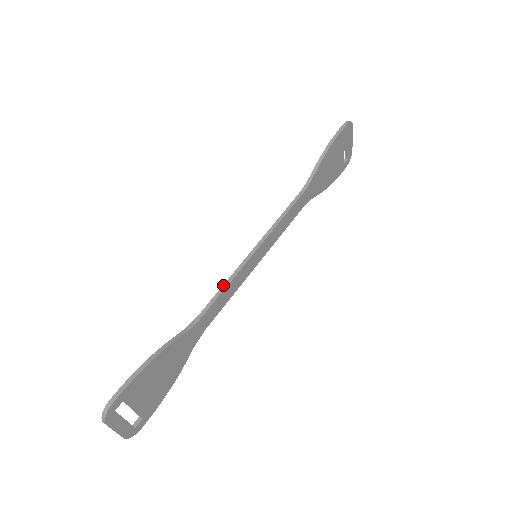
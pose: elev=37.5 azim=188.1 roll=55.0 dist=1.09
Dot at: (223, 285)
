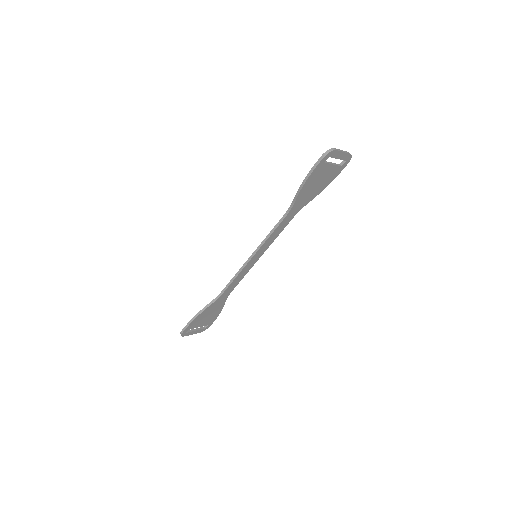
Dot at: (234, 277)
